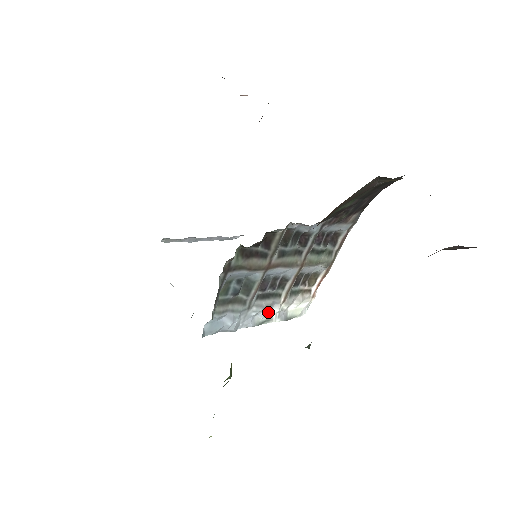
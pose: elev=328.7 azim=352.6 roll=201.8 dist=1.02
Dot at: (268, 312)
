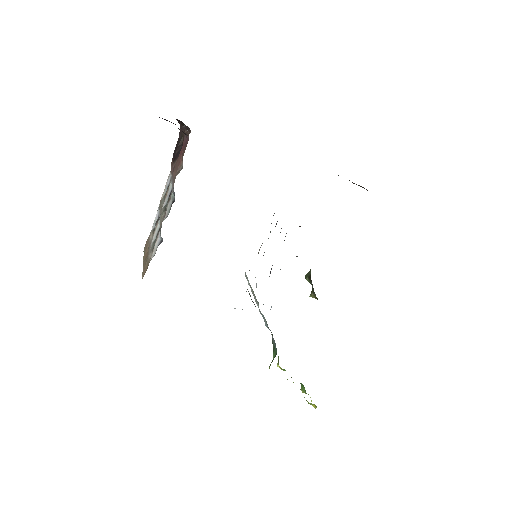
Dot at: occluded
